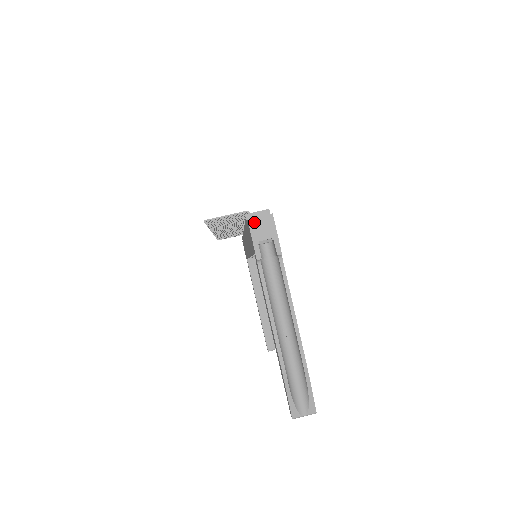
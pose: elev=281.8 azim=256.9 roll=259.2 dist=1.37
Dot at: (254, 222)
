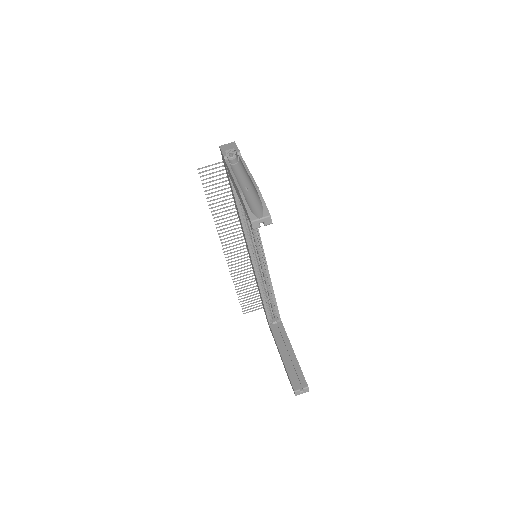
Dot at: (223, 146)
